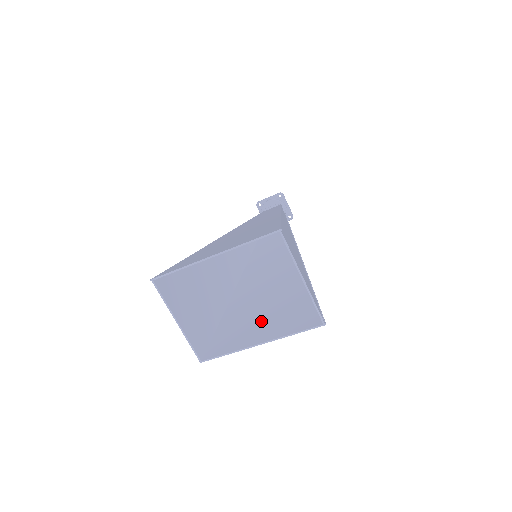
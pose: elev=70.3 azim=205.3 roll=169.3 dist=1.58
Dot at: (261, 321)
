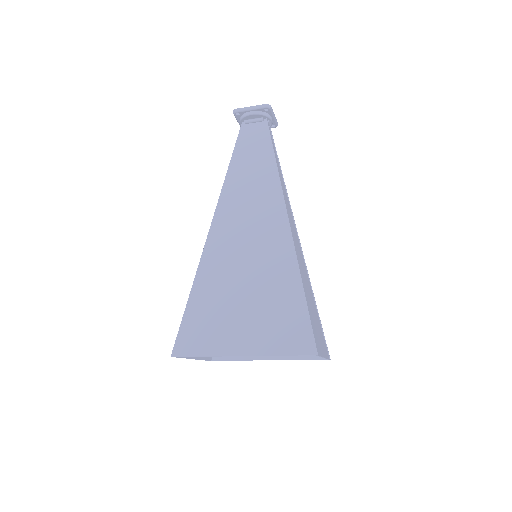
Dot at: occluded
